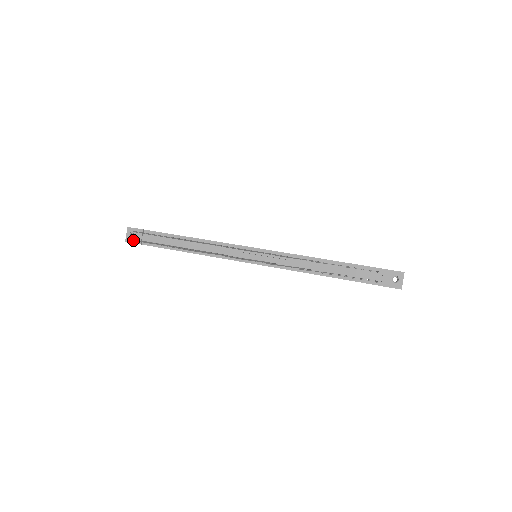
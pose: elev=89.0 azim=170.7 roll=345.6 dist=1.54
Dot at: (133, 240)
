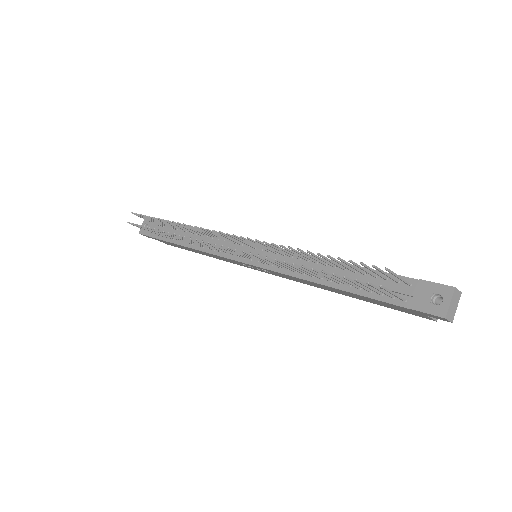
Dot at: occluded
